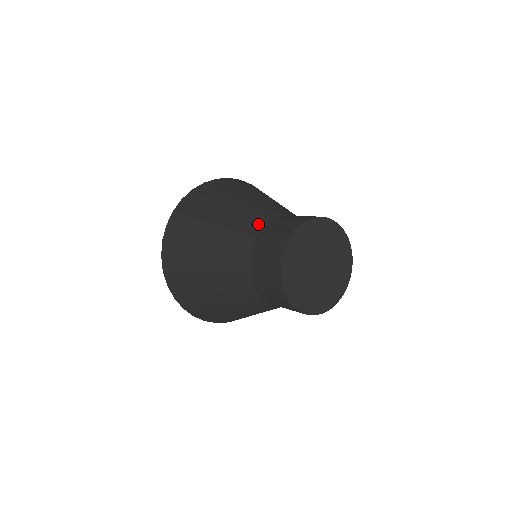
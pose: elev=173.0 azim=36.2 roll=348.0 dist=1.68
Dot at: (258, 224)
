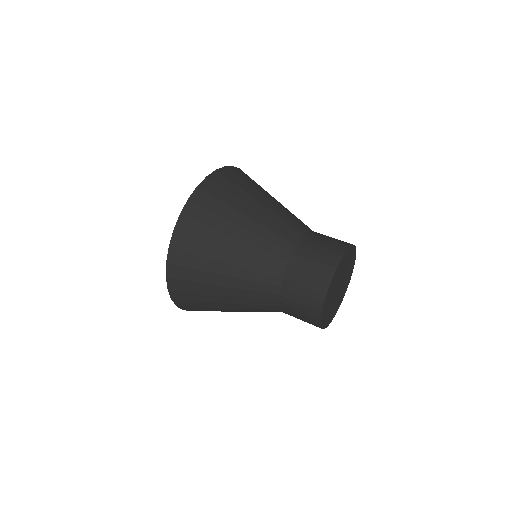
Dot at: (300, 229)
